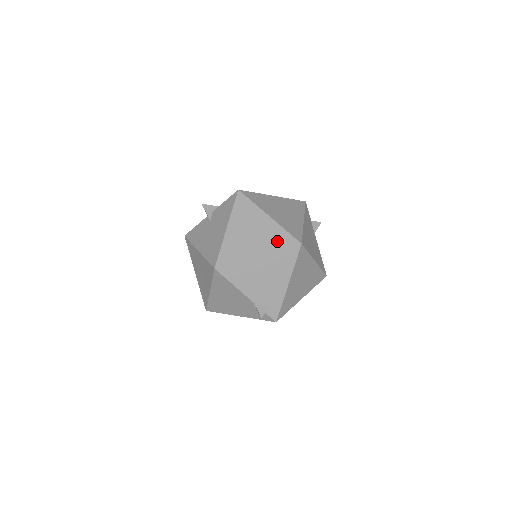
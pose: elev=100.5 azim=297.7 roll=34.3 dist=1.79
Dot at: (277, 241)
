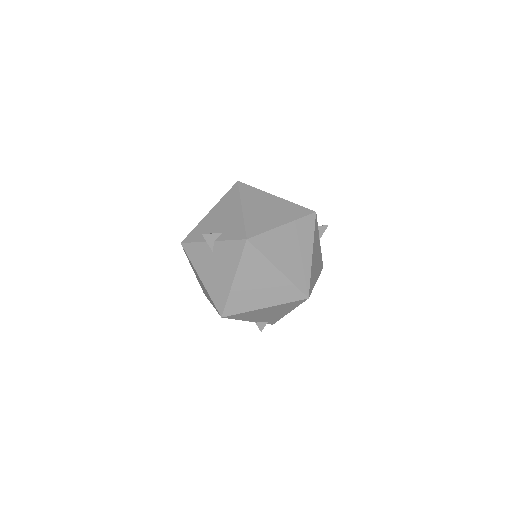
Dot at: (285, 295)
